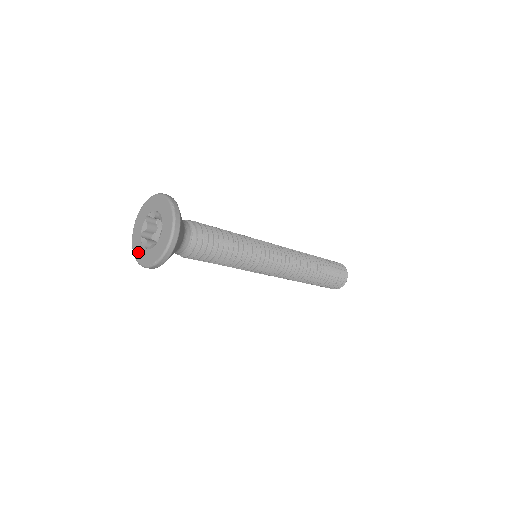
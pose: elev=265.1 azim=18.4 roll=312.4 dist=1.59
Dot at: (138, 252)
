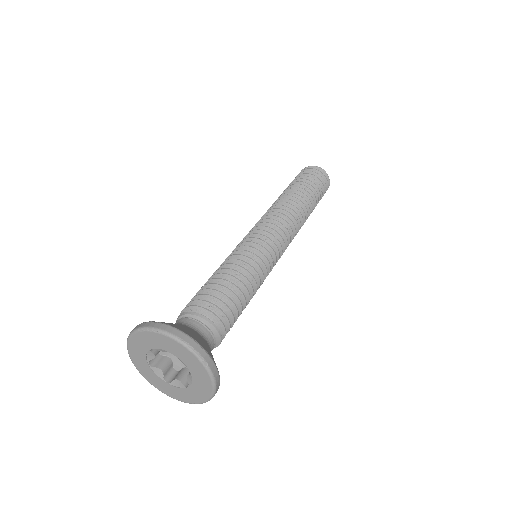
Dot at: (153, 381)
